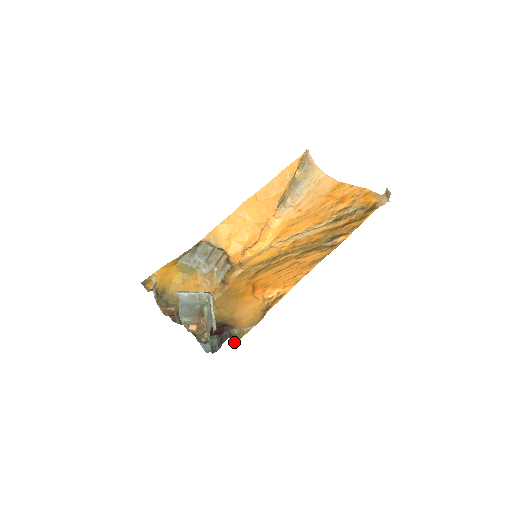
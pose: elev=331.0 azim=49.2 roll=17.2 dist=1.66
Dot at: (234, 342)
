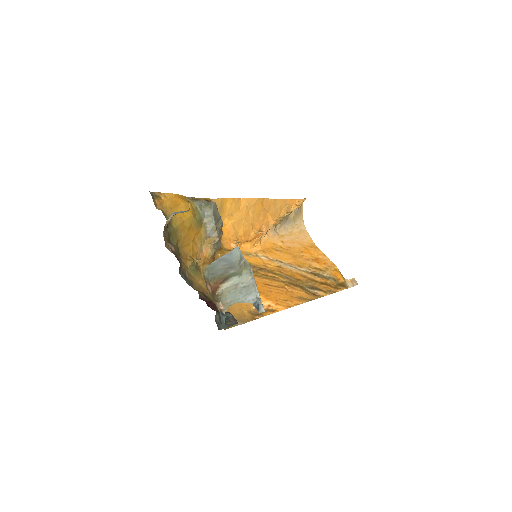
Dot at: occluded
